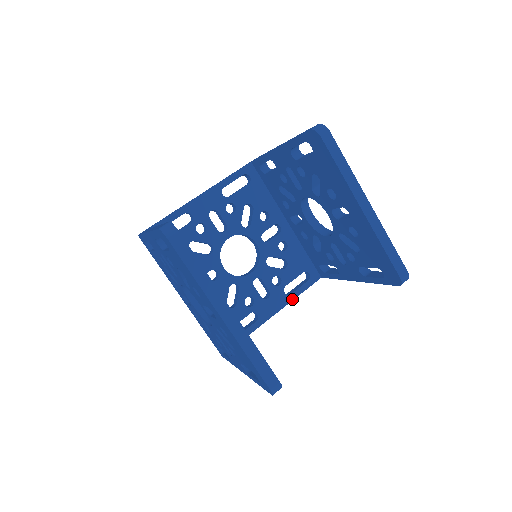
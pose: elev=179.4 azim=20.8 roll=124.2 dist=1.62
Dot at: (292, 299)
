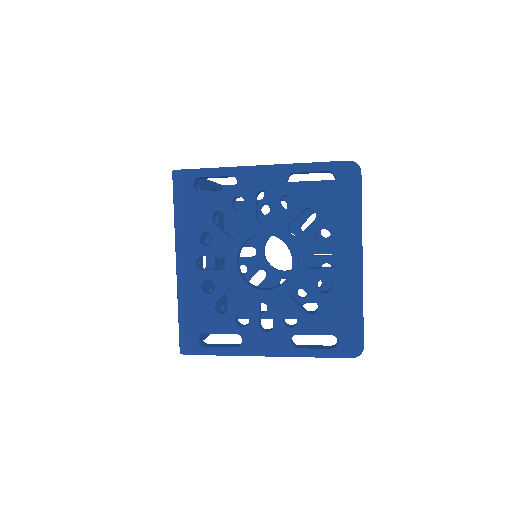
Dot at: occluded
